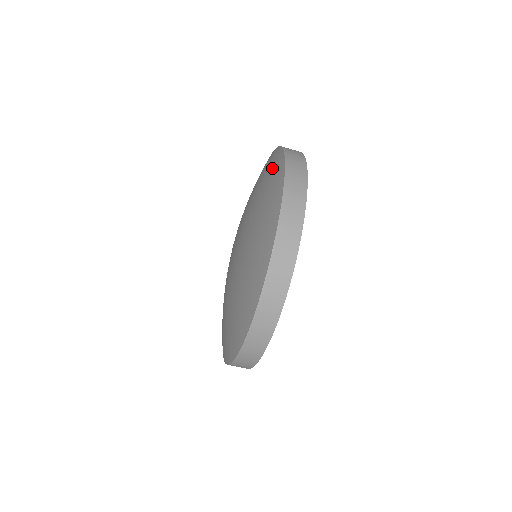
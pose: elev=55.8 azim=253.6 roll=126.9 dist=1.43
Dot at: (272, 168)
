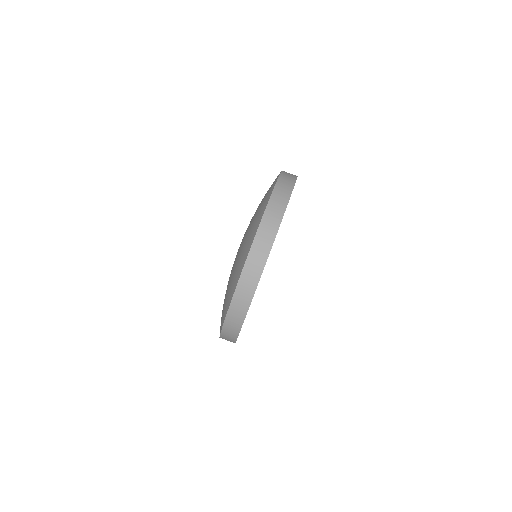
Dot at: (268, 192)
